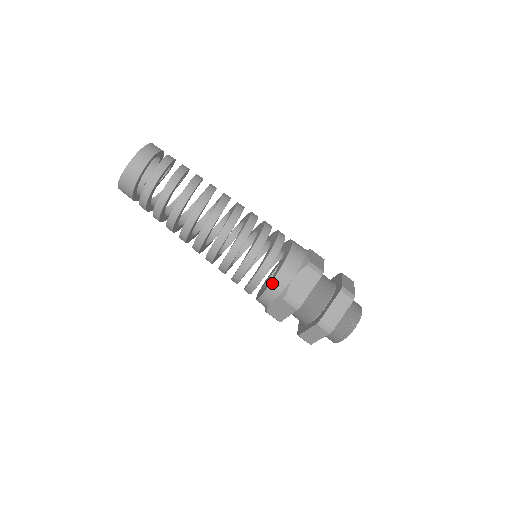
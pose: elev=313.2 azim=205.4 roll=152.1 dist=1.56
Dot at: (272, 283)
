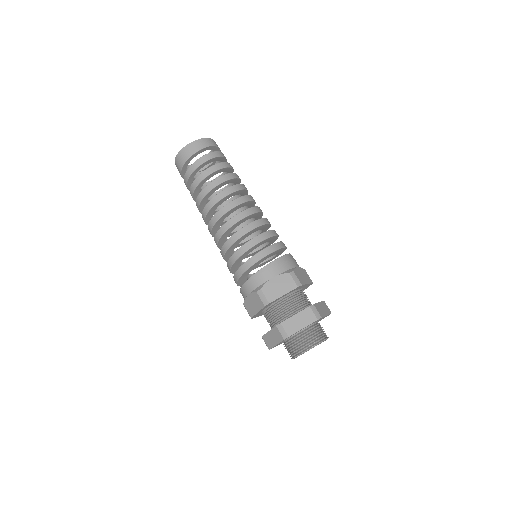
Dot at: (254, 275)
